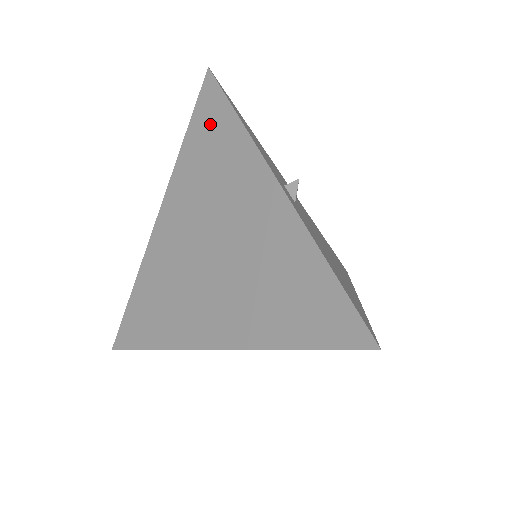
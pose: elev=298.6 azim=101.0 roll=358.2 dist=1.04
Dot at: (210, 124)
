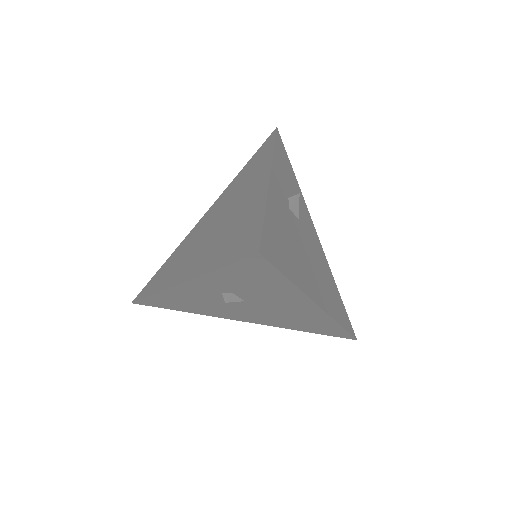
Dot at: (259, 155)
